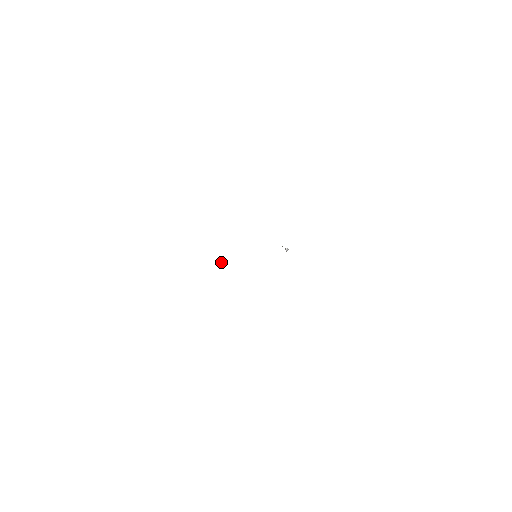
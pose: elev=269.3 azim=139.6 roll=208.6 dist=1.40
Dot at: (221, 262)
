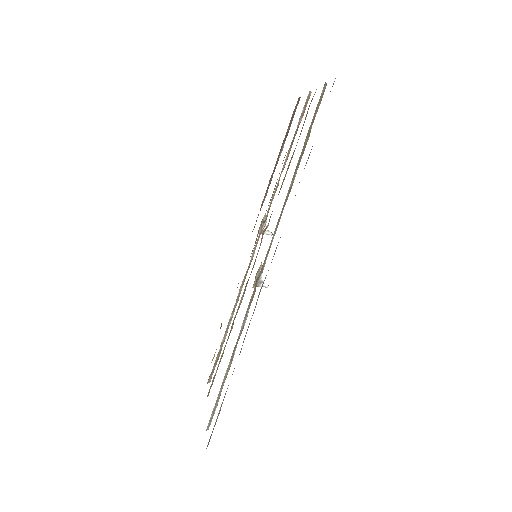
Dot at: (265, 227)
